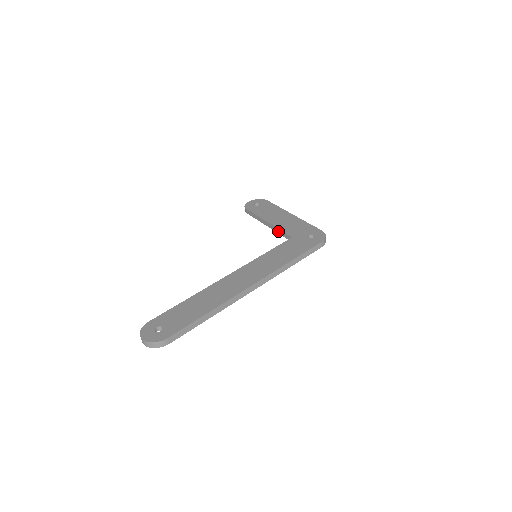
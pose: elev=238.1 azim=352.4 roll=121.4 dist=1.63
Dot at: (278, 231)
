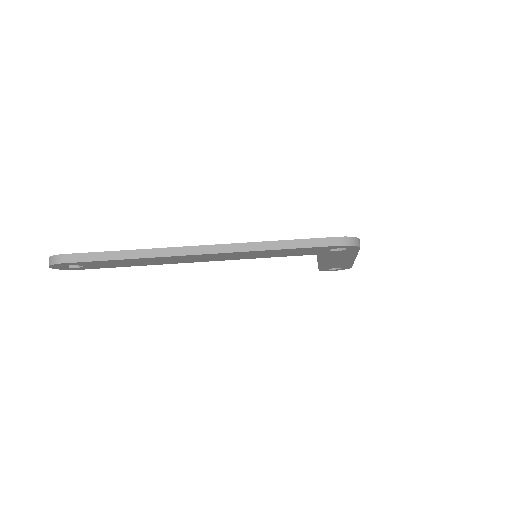
Dot at: occluded
